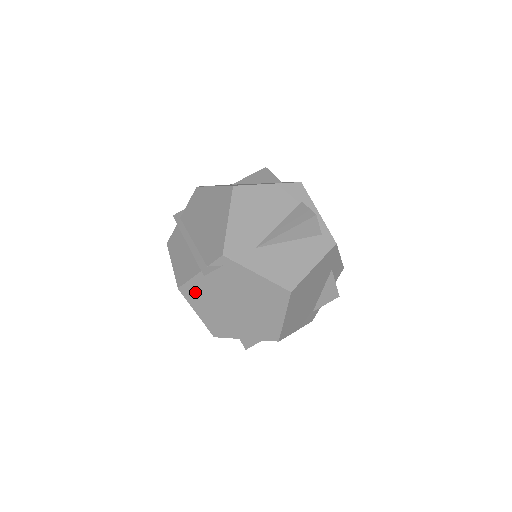
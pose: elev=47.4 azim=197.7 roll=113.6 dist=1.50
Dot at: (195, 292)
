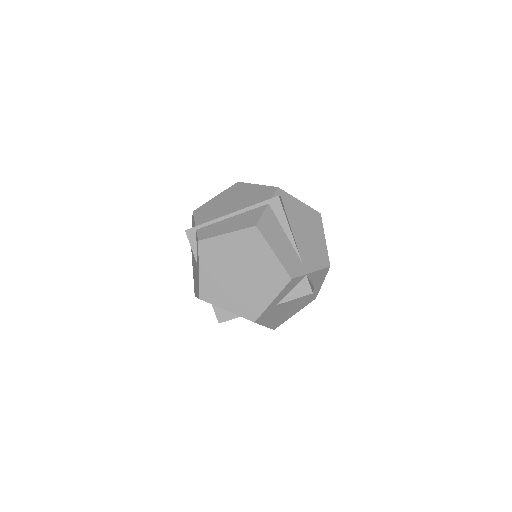
Dot at: (268, 227)
